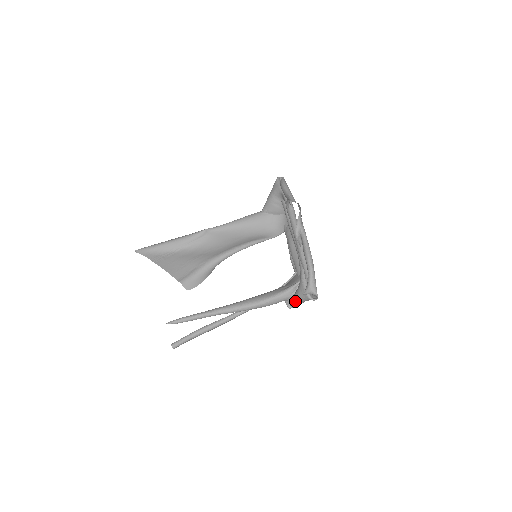
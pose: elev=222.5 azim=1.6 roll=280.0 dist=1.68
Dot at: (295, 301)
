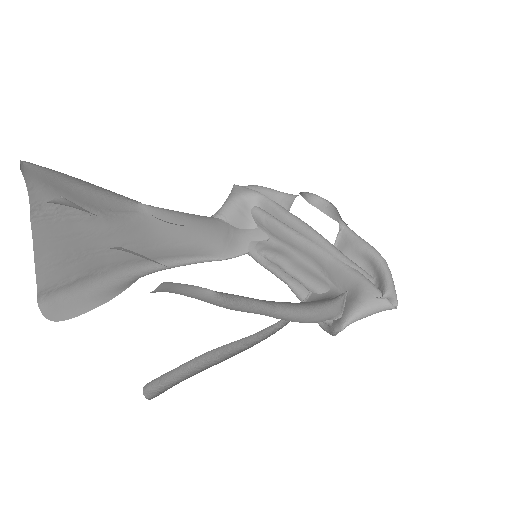
Dot at: (358, 314)
